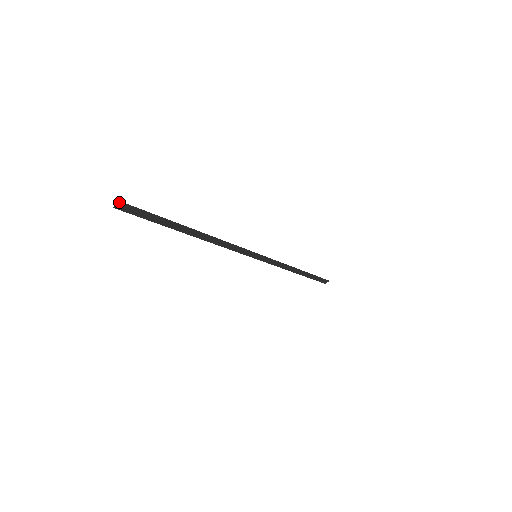
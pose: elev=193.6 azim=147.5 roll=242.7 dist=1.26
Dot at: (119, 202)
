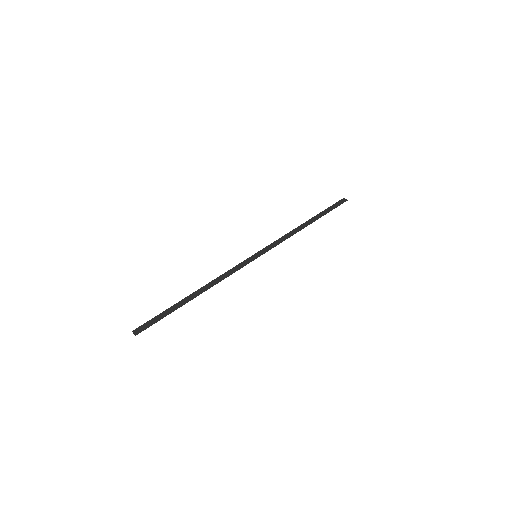
Dot at: (135, 335)
